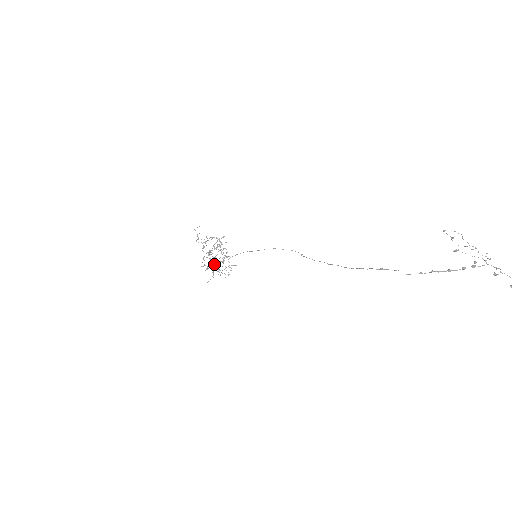
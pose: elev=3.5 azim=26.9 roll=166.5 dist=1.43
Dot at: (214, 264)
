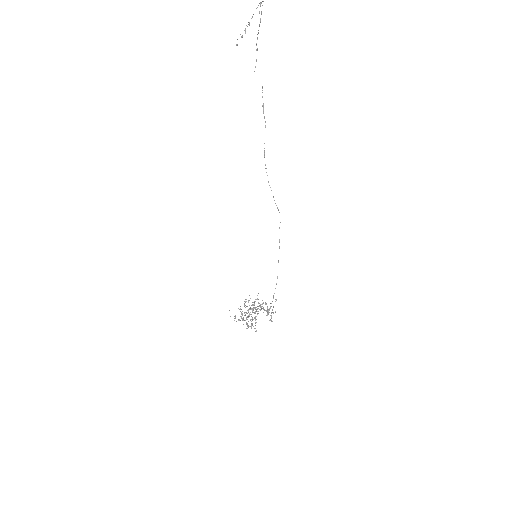
Dot at: occluded
